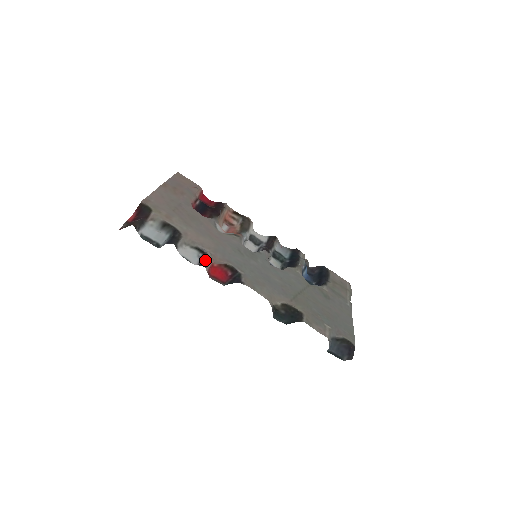
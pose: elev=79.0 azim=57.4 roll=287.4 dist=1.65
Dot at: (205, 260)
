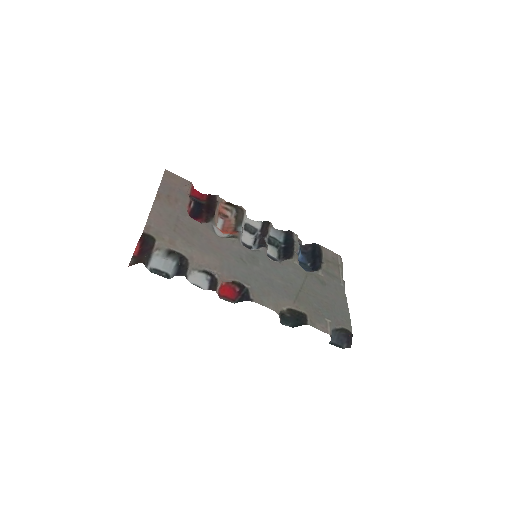
Dot at: (214, 283)
